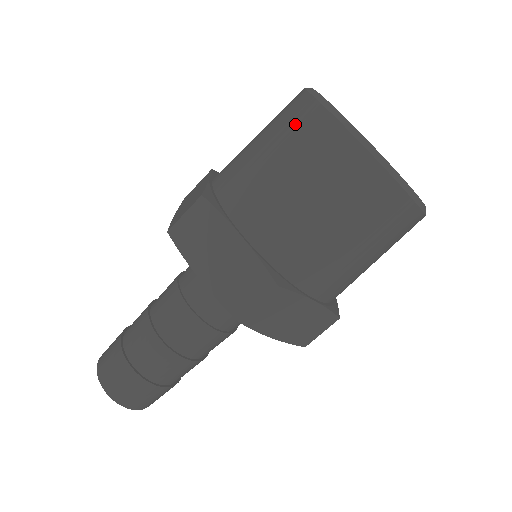
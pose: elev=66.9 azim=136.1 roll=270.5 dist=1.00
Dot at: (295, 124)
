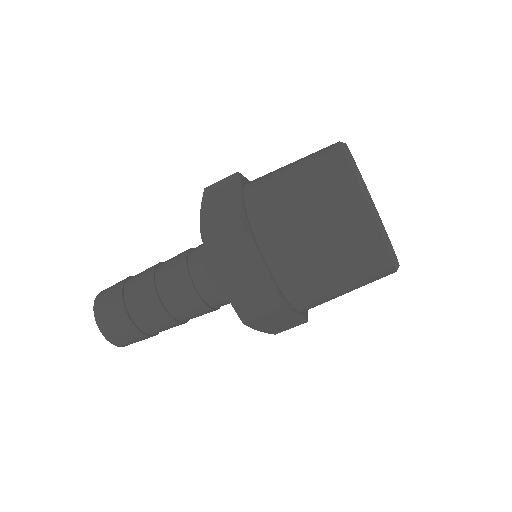
Dot at: (331, 186)
